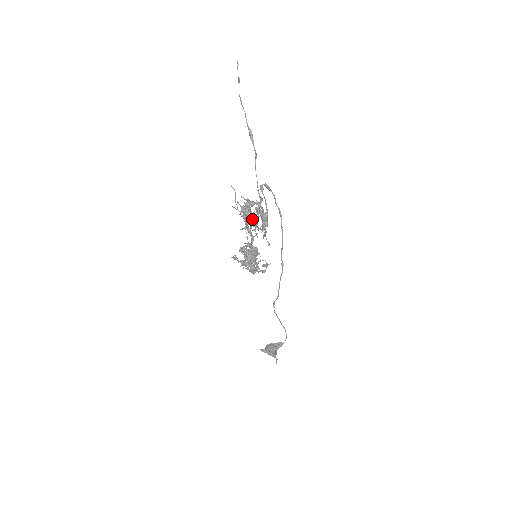
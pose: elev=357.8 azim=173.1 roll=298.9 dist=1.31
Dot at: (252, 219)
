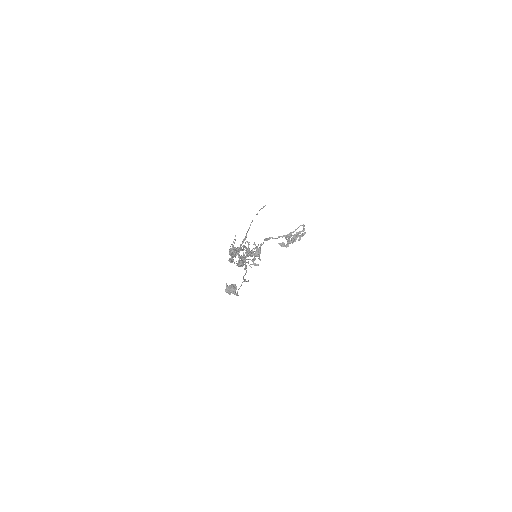
Dot at: (232, 257)
